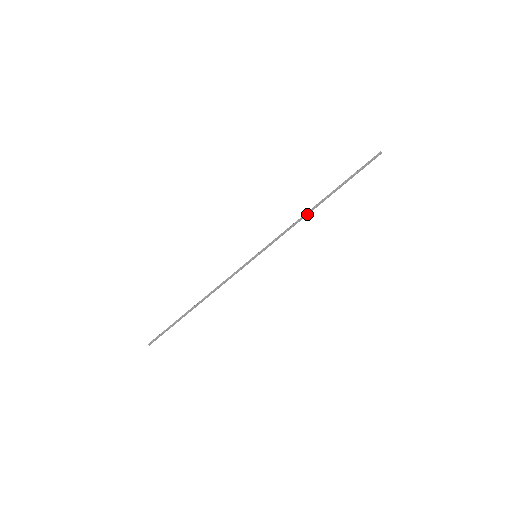
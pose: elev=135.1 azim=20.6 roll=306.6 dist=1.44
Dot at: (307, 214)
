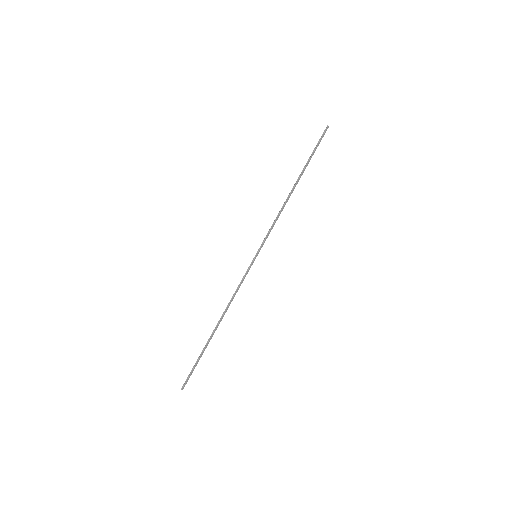
Dot at: (287, 200)
